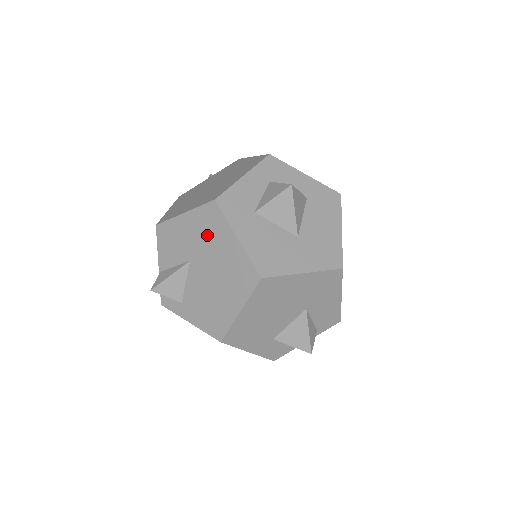
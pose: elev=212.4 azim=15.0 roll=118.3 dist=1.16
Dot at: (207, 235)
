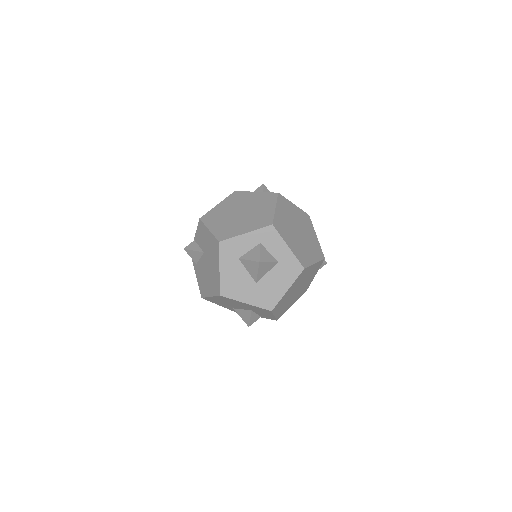
Dot at: (212, 252)
